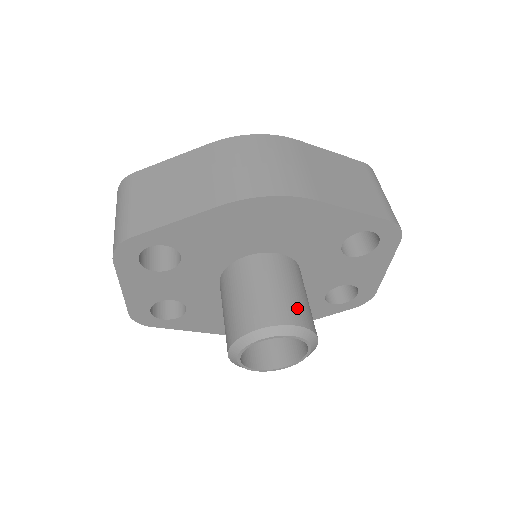
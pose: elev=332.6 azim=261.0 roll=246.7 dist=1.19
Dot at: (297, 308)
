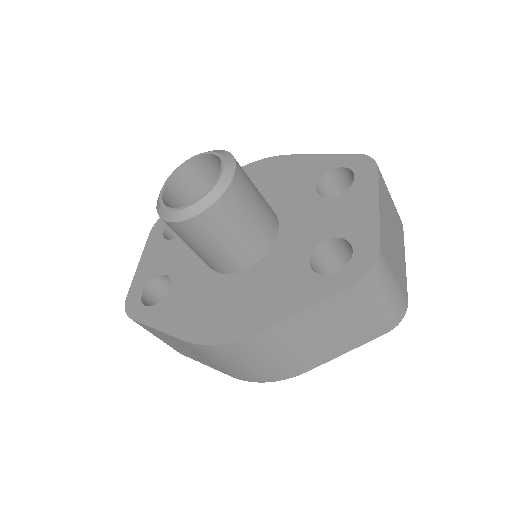
Dot at: occluded
